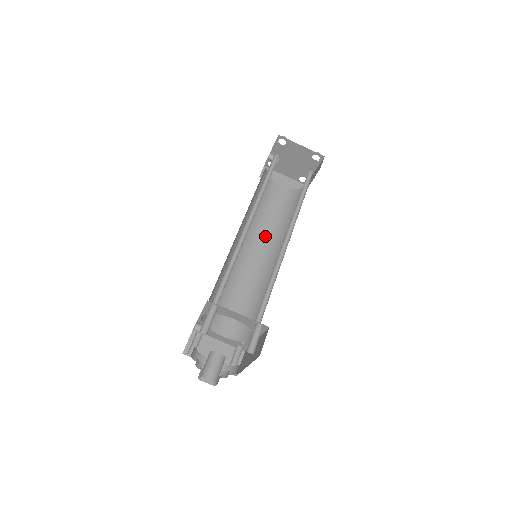
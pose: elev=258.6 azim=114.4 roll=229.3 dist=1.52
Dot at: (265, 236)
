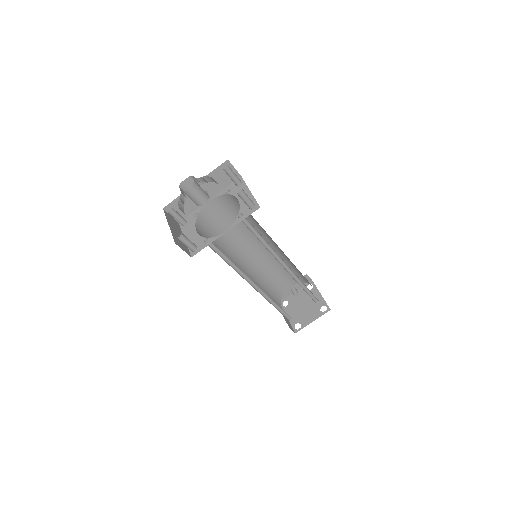
Dot at: occluded
